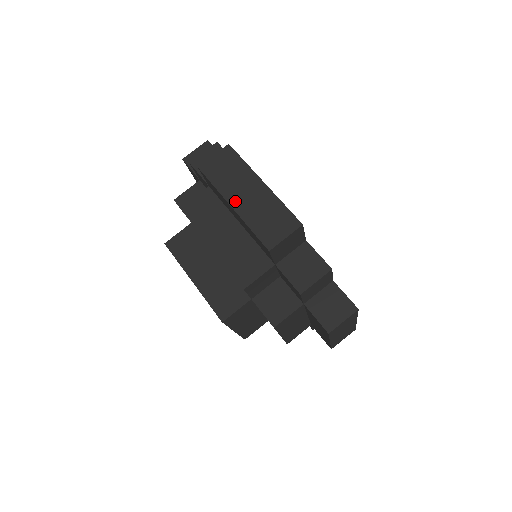
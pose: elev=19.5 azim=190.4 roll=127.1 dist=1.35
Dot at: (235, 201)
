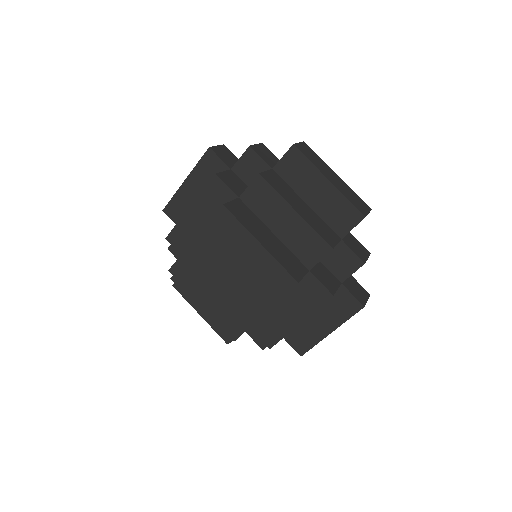
Dot at: (329, 178)
